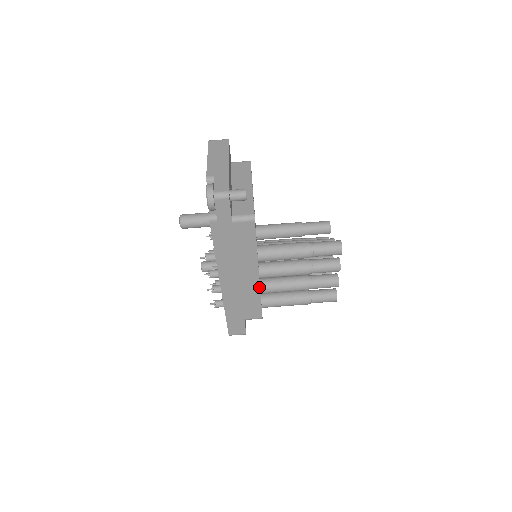
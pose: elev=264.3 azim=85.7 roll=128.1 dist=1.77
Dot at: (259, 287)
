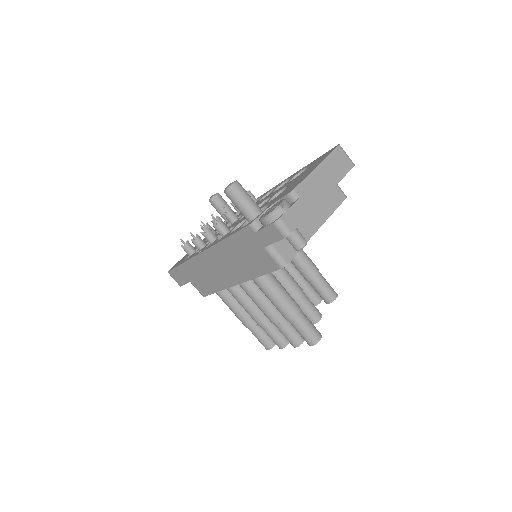
Dot at: (226, 287)
